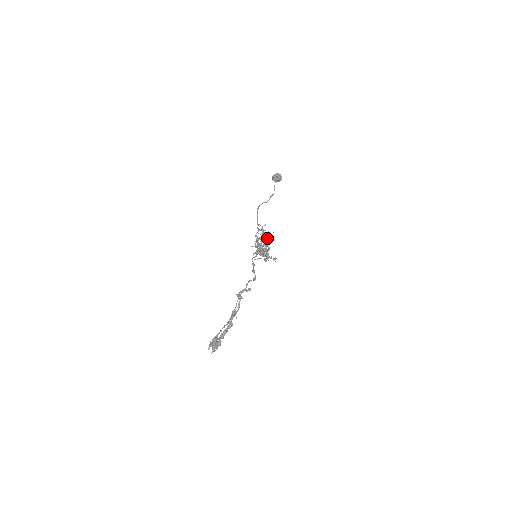
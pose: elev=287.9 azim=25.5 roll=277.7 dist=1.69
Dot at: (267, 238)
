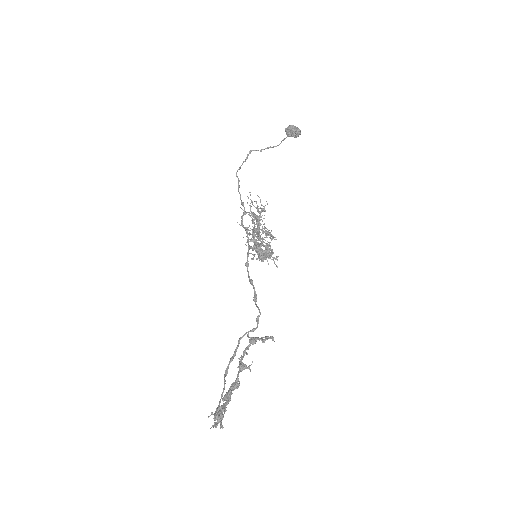
Dot at: (264, 224)
